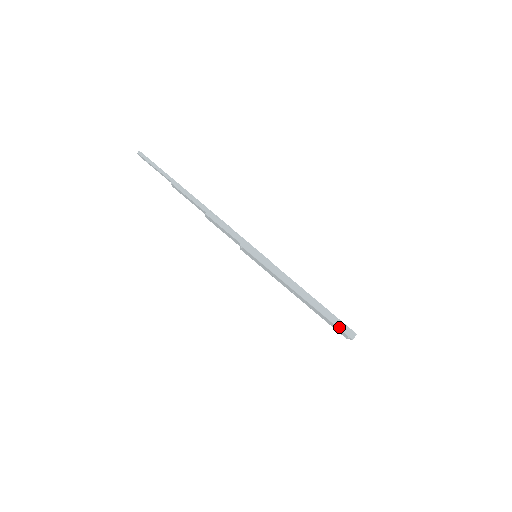
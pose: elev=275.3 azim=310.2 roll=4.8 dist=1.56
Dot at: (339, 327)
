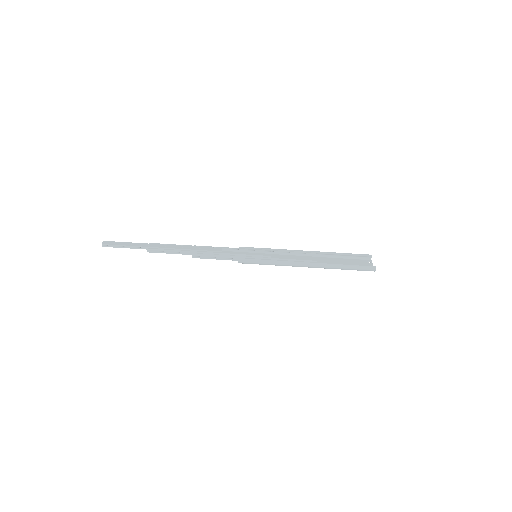
Dot at: (358, 270)
